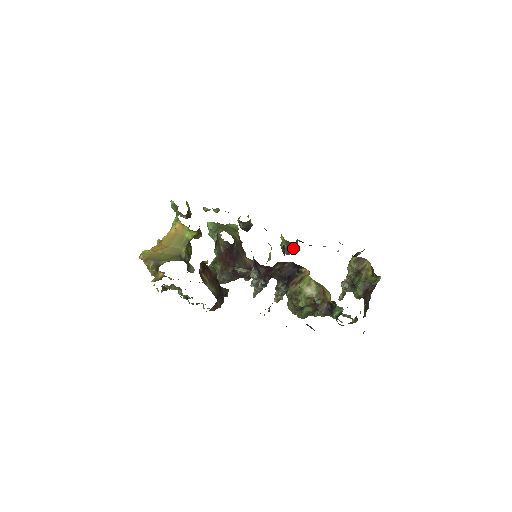
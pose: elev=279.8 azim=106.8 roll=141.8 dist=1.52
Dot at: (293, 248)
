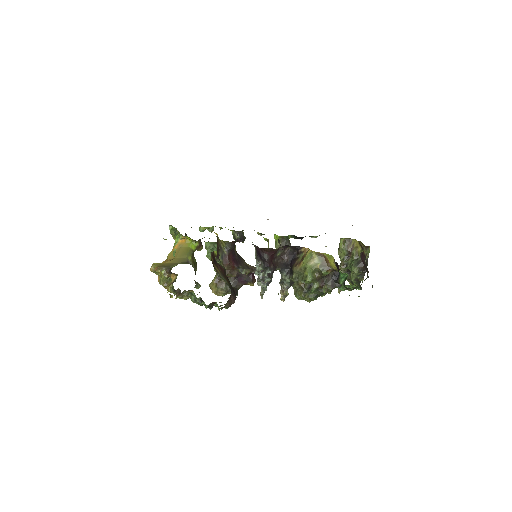
Dot at: (287, 244)
